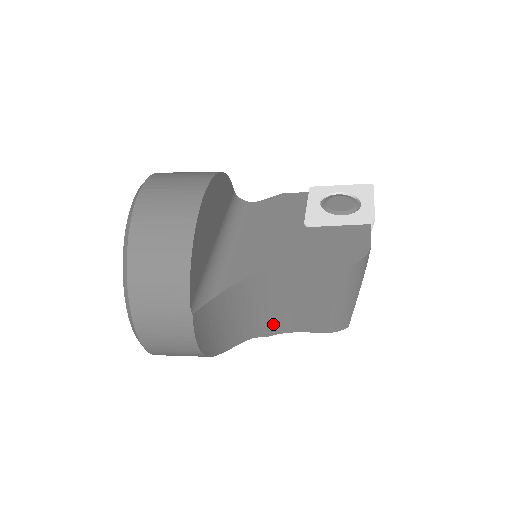
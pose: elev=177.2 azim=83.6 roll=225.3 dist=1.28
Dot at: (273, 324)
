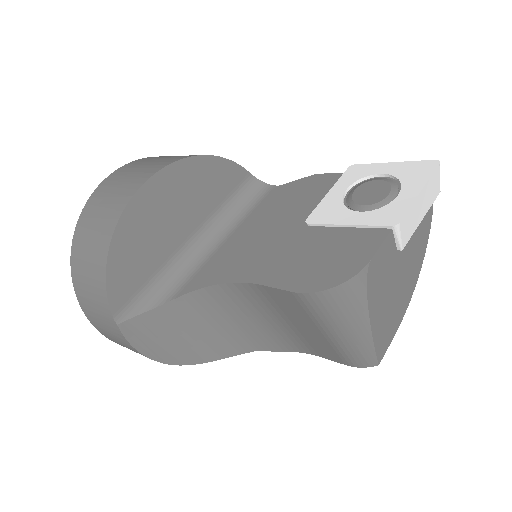
Dot at: (278, 340)
